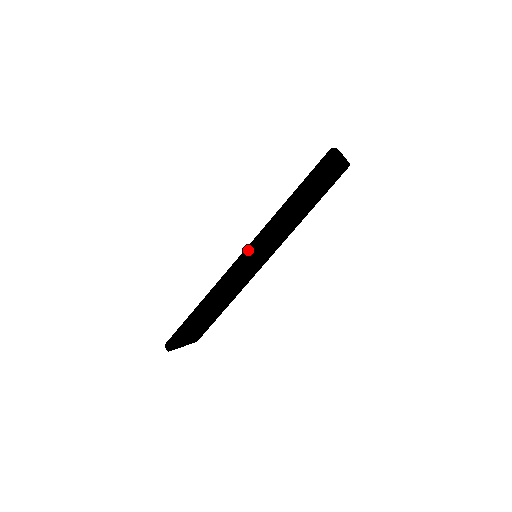
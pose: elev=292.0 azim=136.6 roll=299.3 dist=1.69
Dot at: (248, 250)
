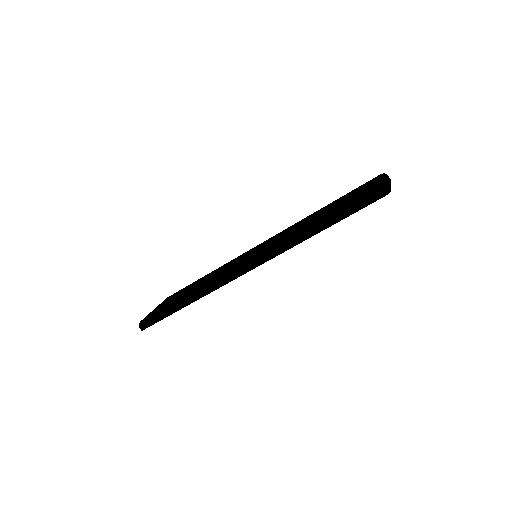
Dot at: (252, 264)
